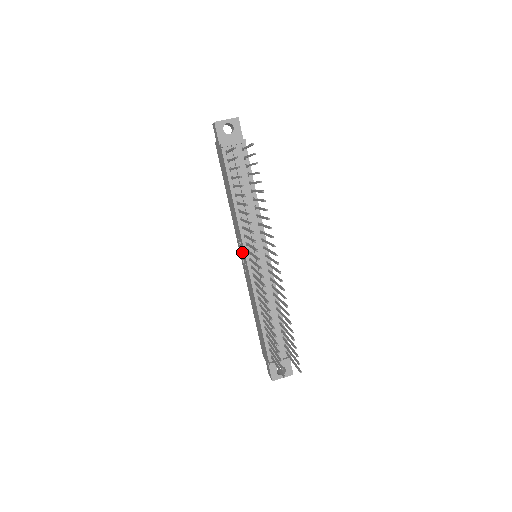
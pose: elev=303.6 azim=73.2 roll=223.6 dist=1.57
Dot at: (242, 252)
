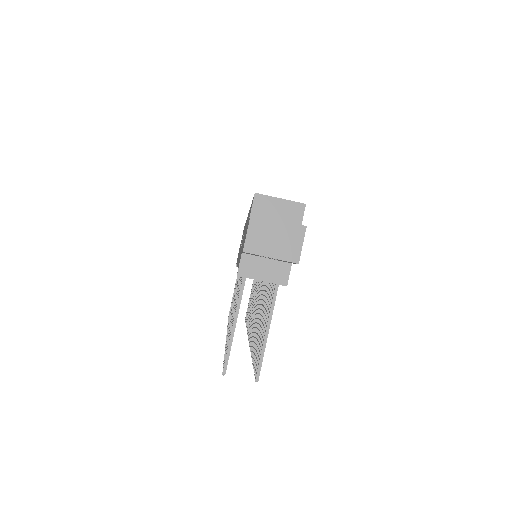
Dot at: occluded
